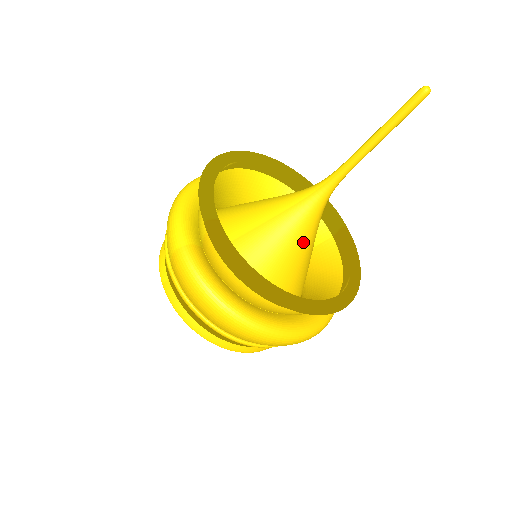
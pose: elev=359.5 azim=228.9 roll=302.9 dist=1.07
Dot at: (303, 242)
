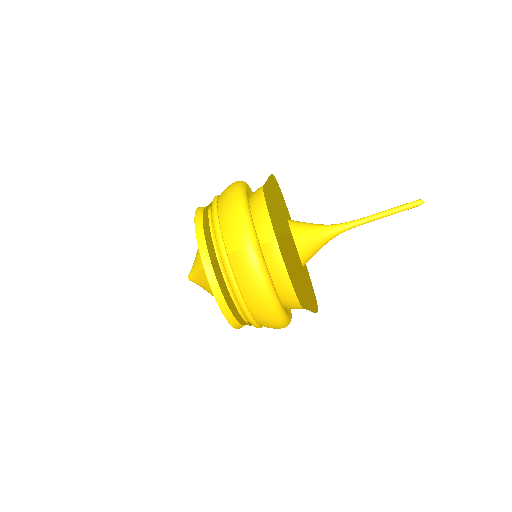
Dot at: occluded
